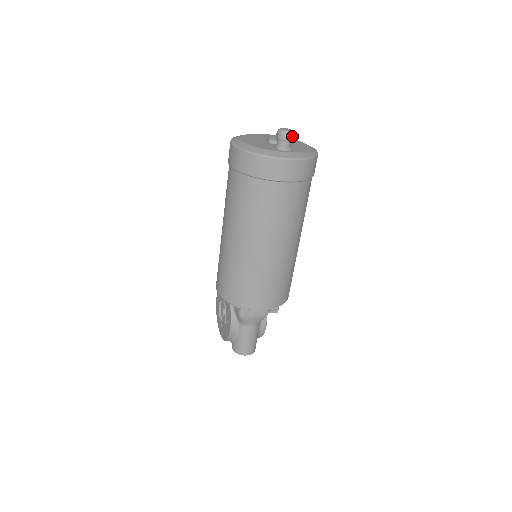
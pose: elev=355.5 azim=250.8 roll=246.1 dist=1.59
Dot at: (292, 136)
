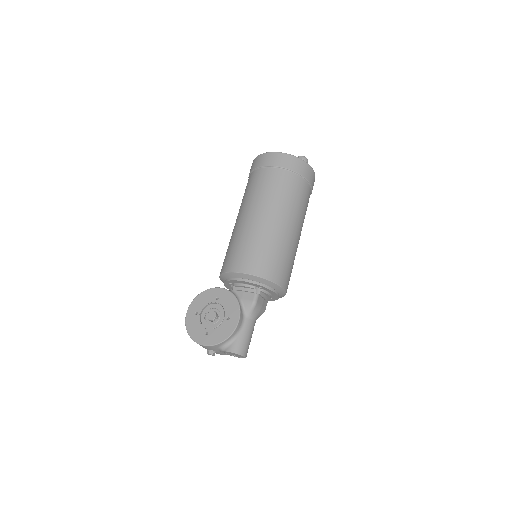
Dot at: occluded
